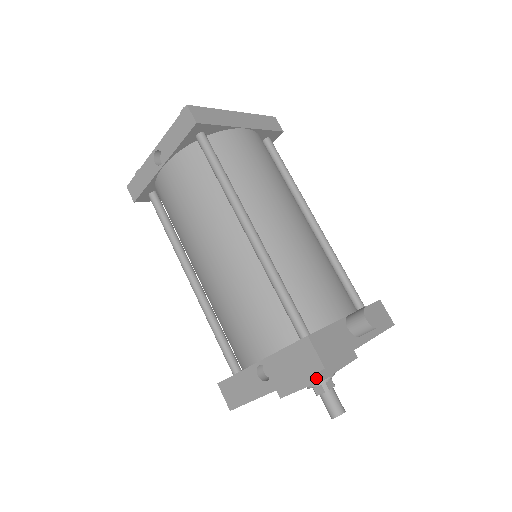
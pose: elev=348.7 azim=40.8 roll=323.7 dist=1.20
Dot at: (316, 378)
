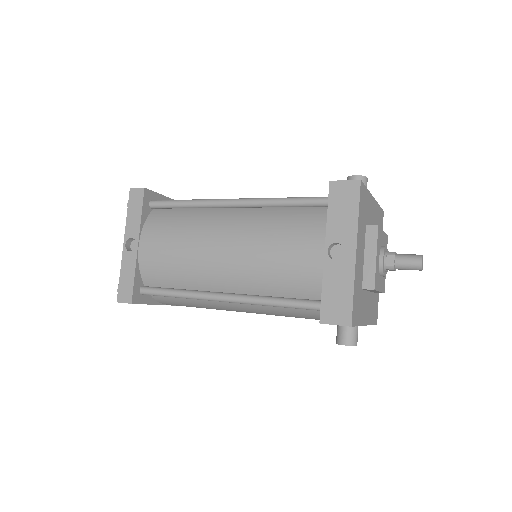
Dot at: (373, 233)
